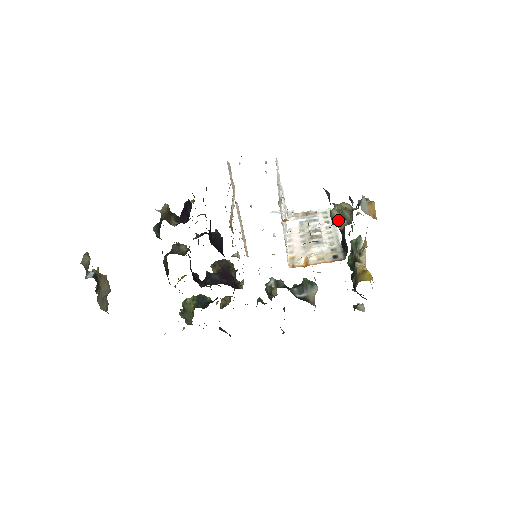
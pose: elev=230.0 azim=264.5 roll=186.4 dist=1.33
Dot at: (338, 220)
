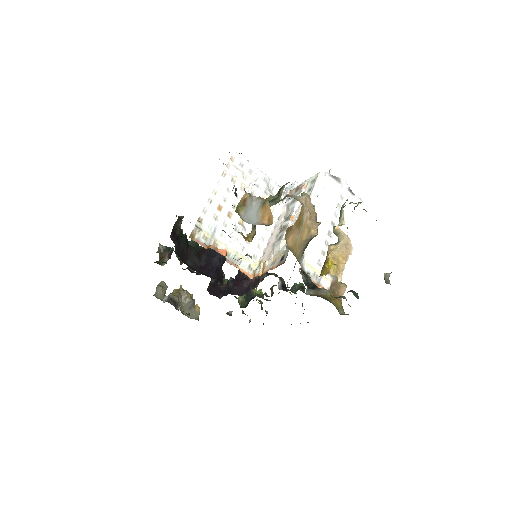
Dot at: (253, 229)
